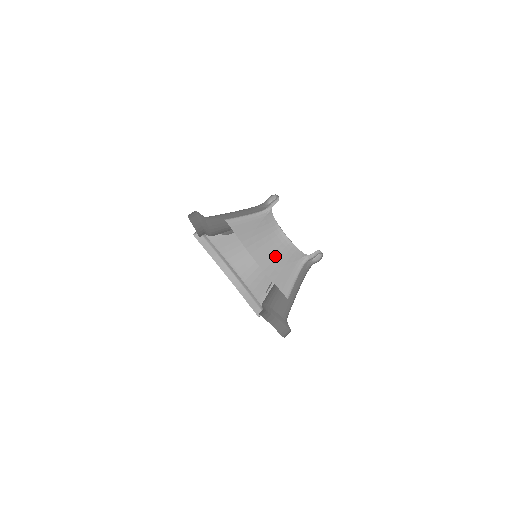
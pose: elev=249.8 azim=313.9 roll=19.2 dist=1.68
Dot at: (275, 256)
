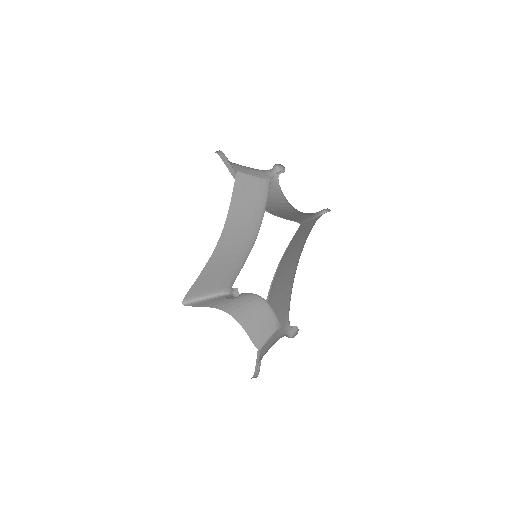
Dot at: (251, 312)
